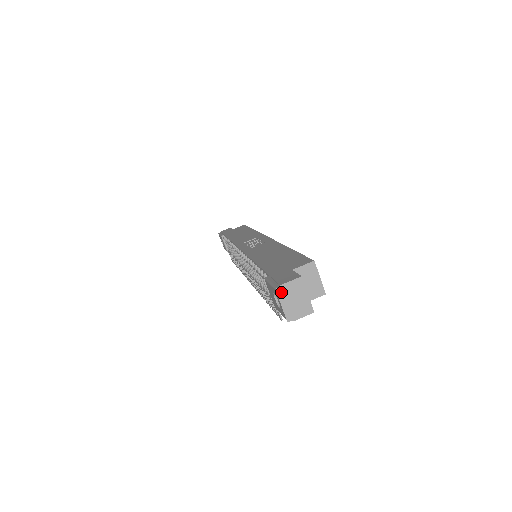
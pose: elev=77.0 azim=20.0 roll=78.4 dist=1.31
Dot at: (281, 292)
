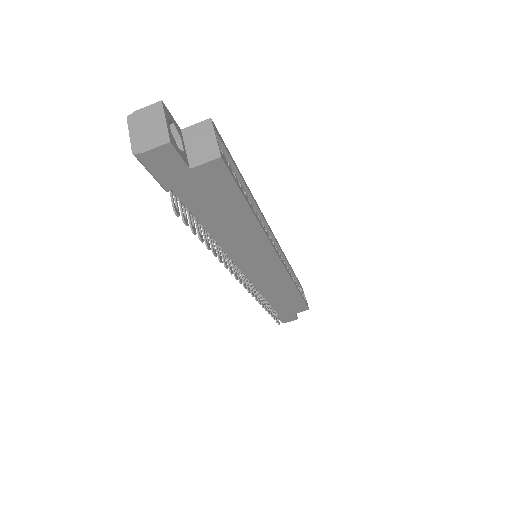
Dot at: (133, 119)
